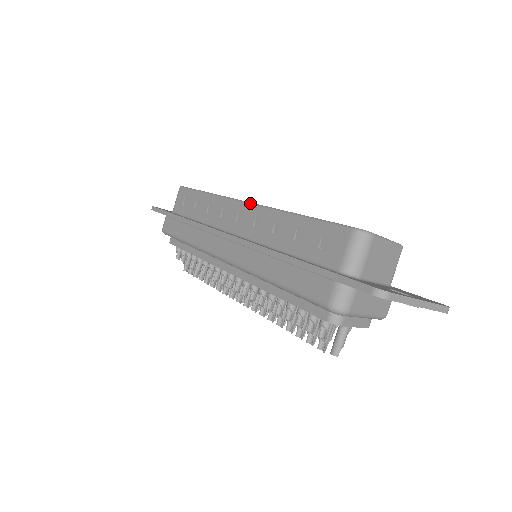
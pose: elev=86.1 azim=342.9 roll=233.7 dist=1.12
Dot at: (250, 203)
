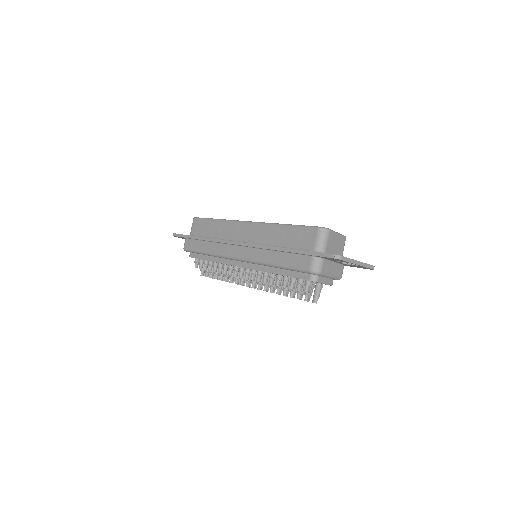
Dot at: (251, 222)
